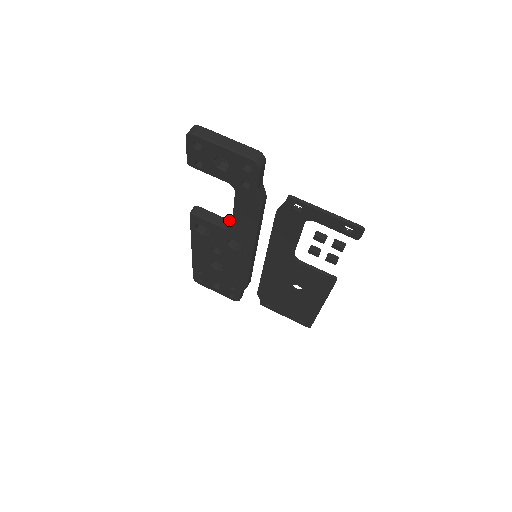
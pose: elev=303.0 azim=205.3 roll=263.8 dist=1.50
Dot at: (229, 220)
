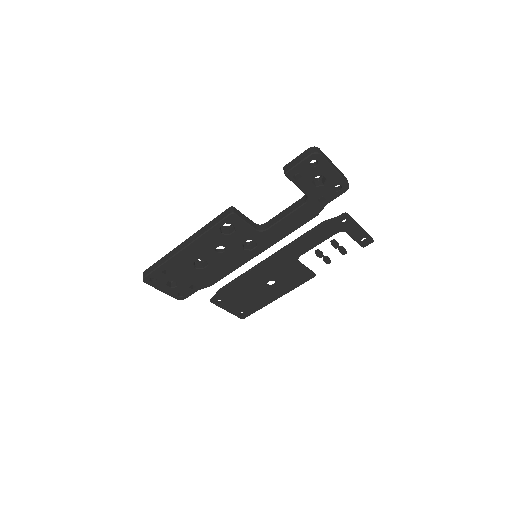
Dot at: occluded
